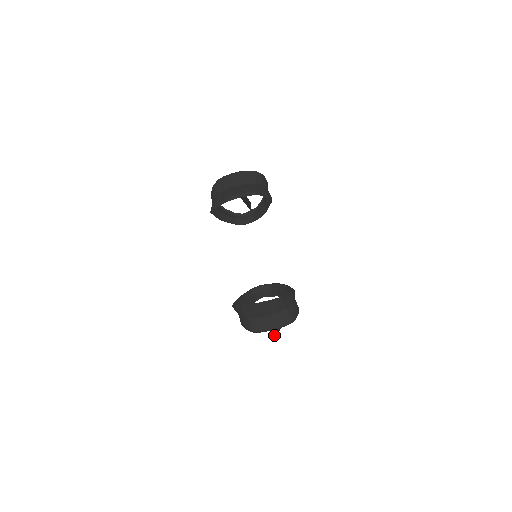
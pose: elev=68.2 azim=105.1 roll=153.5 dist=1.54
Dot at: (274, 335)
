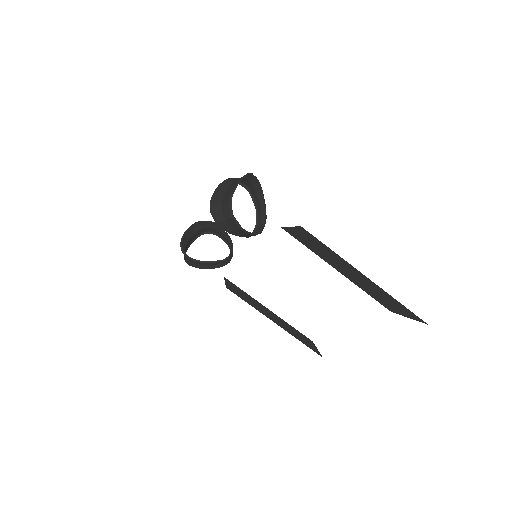
Dot at: (328, 250)
